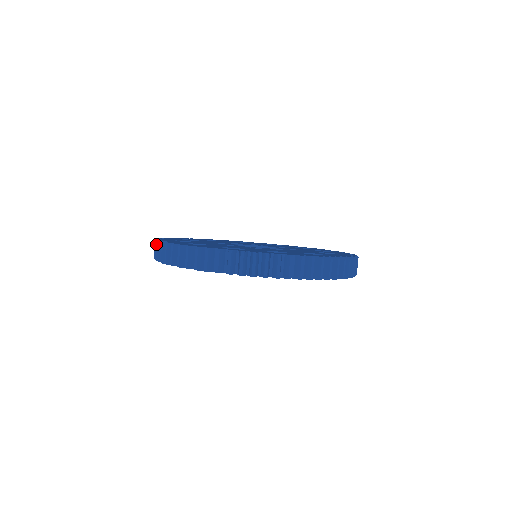
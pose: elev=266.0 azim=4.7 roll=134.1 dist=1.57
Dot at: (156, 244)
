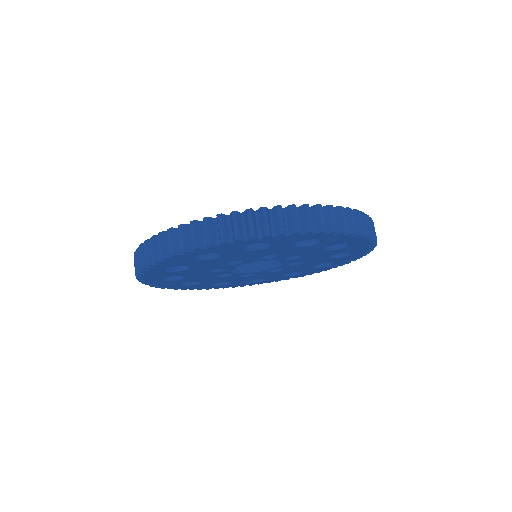
Dot at: (145, 244)
